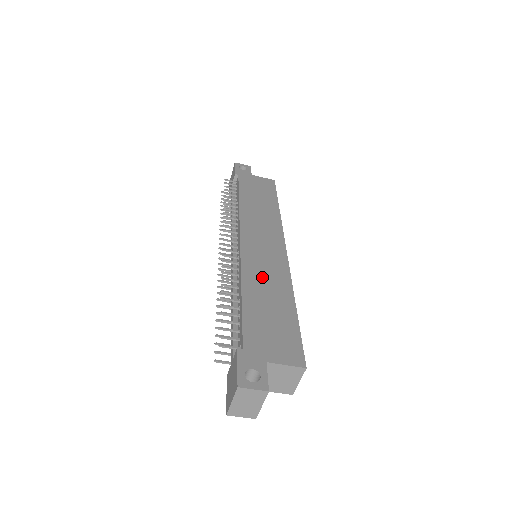
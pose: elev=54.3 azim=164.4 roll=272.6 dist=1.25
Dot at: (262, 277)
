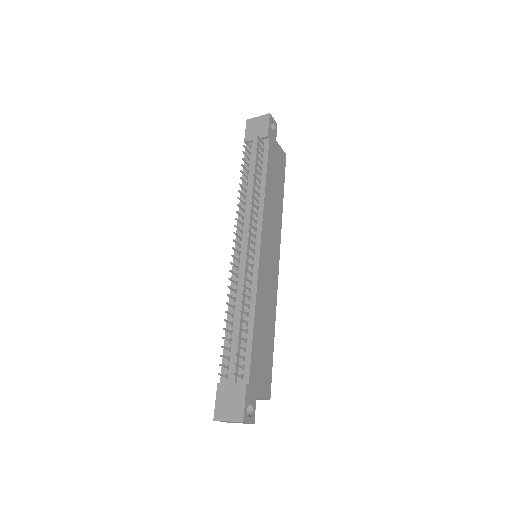
Dot at: (265, 301)
